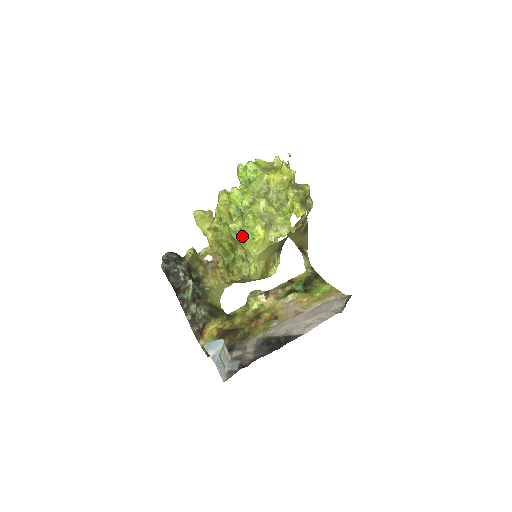
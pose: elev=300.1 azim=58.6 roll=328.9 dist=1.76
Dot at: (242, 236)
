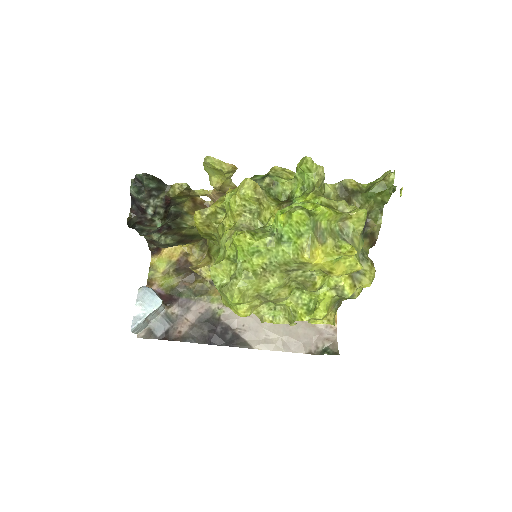
Dot at: (218, 291)
